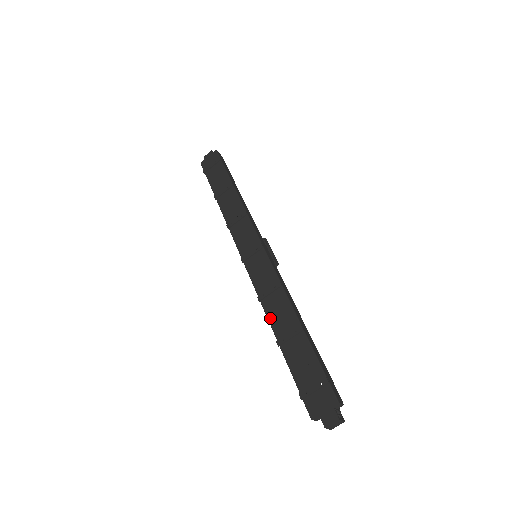
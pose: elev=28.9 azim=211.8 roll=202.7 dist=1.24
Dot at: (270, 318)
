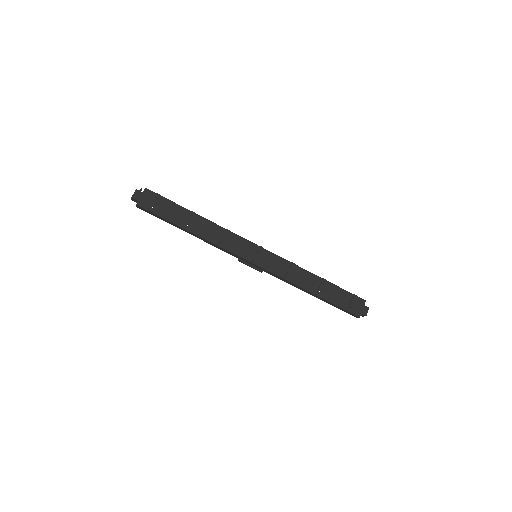
Dot at: (302, 286)
